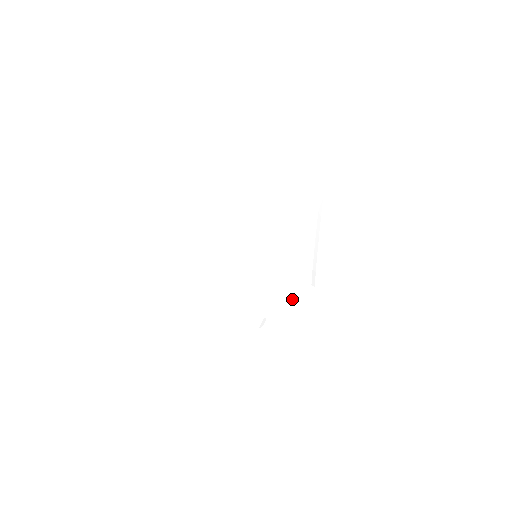
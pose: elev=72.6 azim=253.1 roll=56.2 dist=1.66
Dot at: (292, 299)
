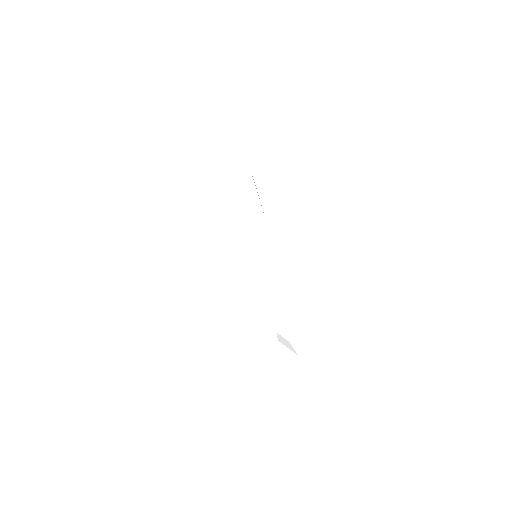
Dot at: (426, 325)
